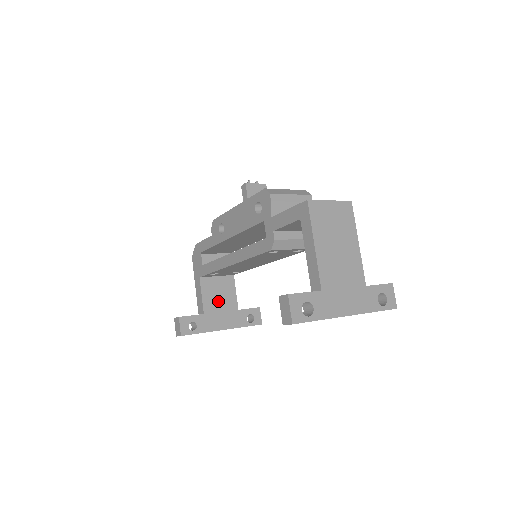
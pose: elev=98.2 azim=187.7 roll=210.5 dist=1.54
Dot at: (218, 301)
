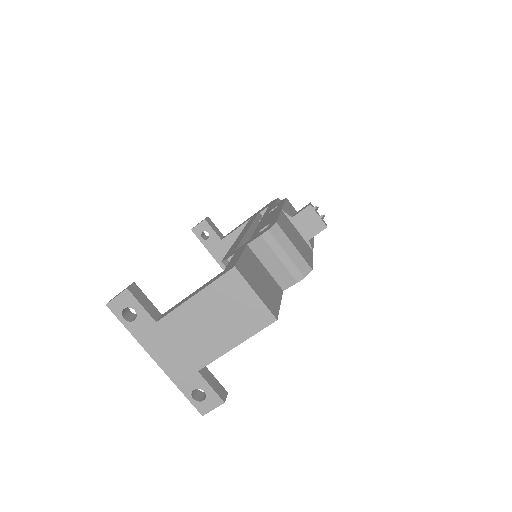
Dot at: occluded
